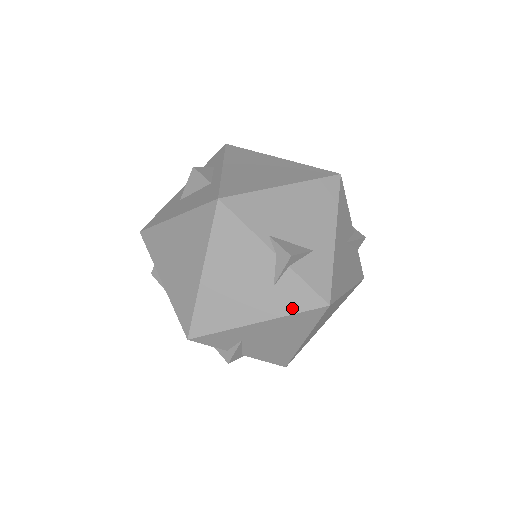
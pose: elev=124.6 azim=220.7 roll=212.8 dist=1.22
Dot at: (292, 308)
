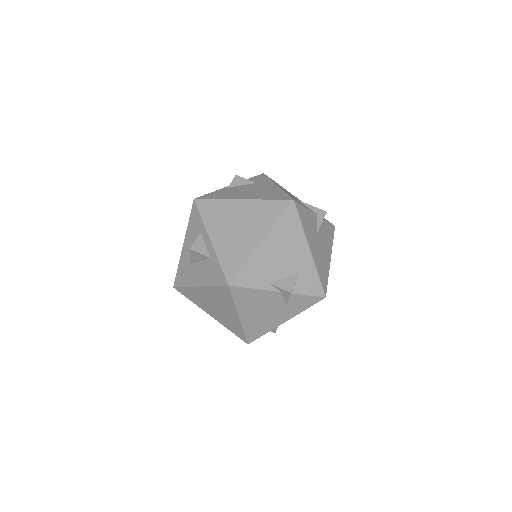
Dot at: (303, 308)
